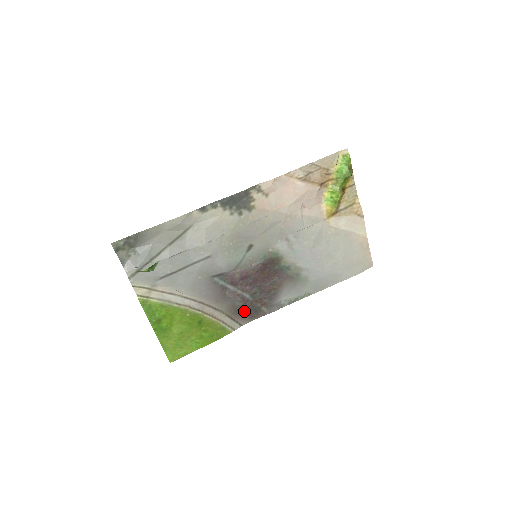
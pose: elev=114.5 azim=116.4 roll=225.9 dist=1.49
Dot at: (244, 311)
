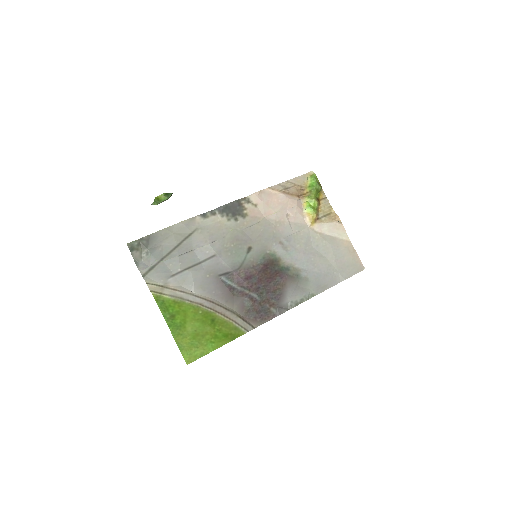
Dot at: (254, 312)
